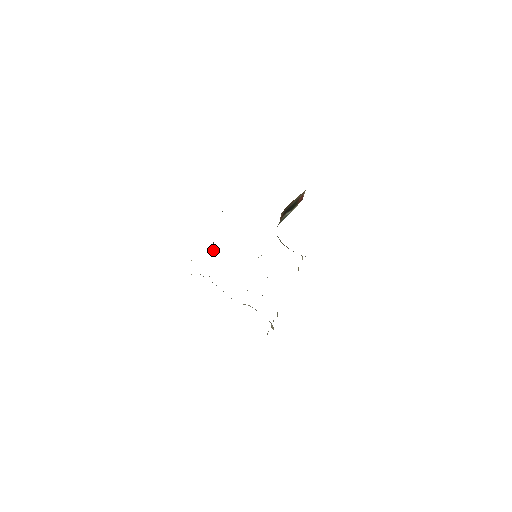
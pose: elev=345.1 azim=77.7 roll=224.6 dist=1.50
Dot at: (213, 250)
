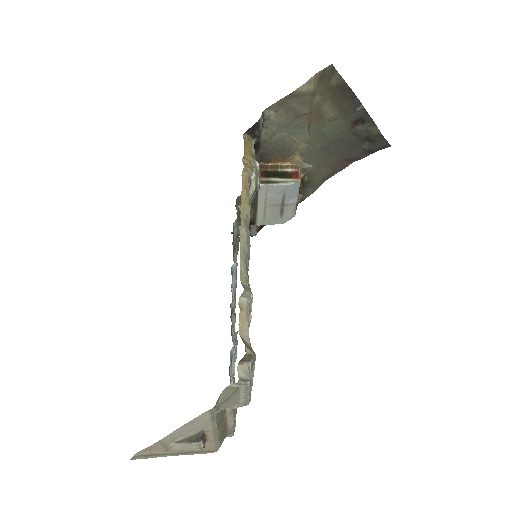
Dot at: occluded
